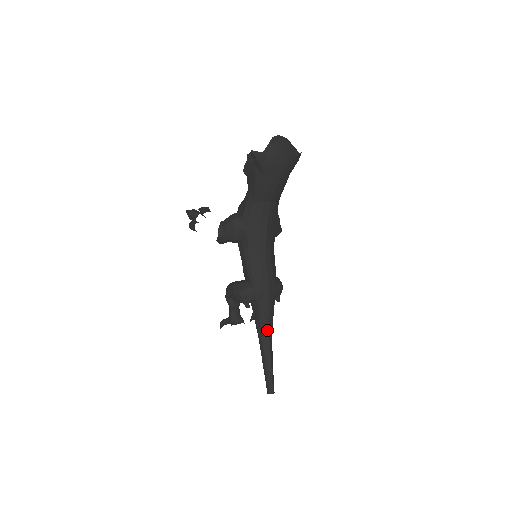
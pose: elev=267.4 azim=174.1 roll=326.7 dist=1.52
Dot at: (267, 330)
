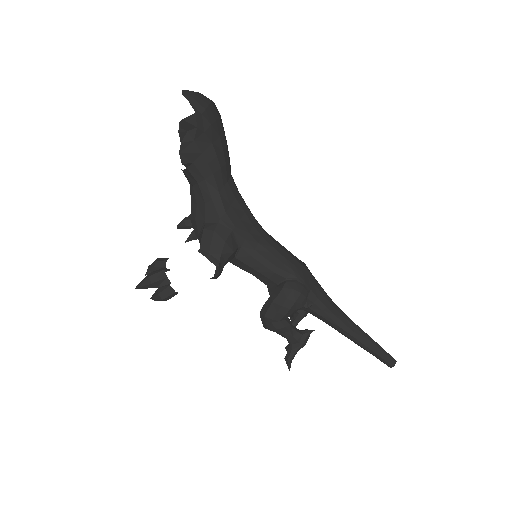
Dot at: (339, 311)
